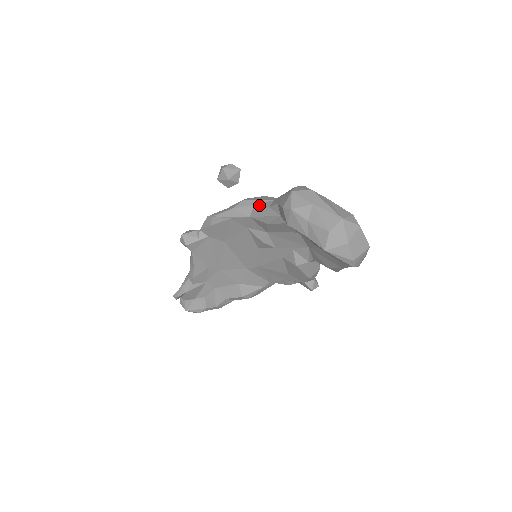
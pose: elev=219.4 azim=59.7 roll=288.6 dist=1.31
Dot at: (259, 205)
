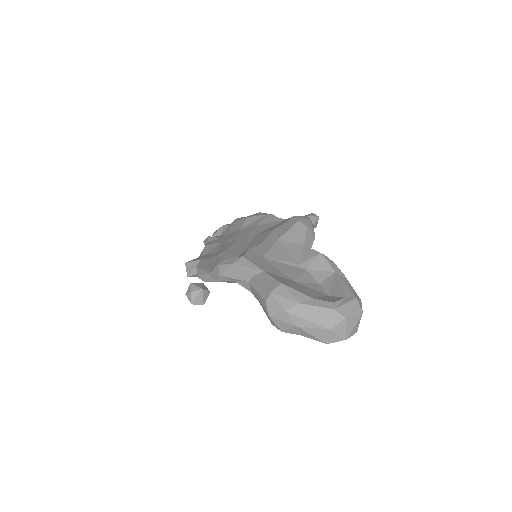
Dot at: occluded
